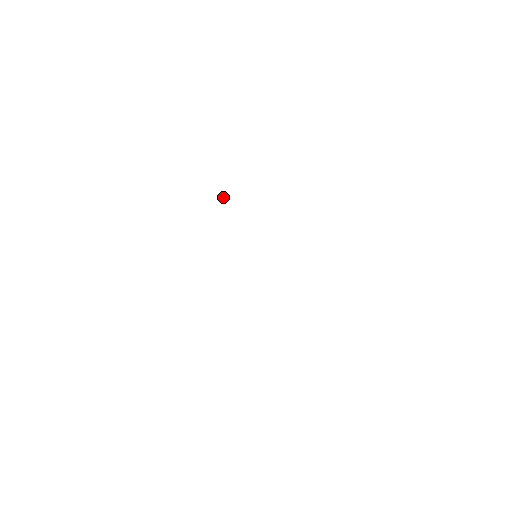
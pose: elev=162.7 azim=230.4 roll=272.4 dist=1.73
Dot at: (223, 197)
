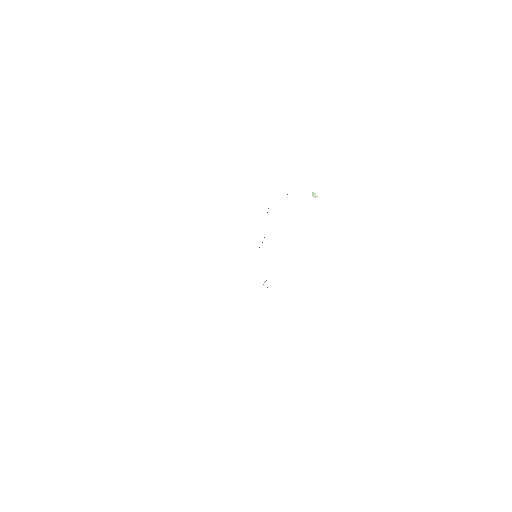
Dot at: (314, 195)
